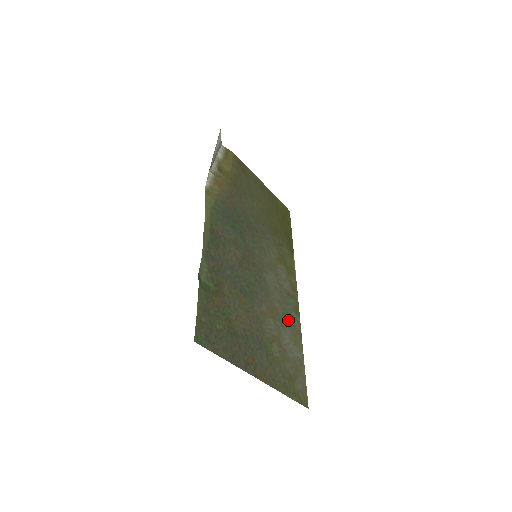
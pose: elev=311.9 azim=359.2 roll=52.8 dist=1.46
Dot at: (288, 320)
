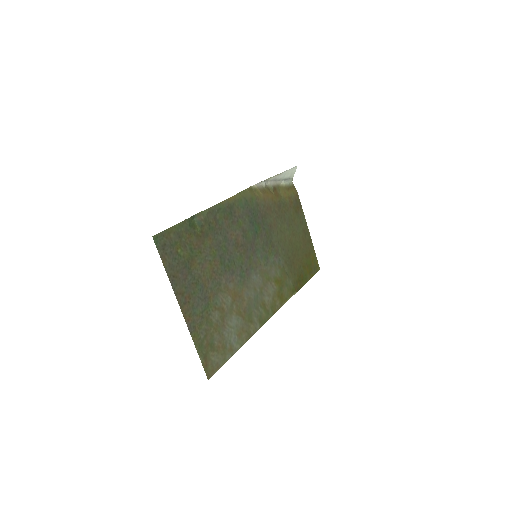
Dot at: (247, 316)
